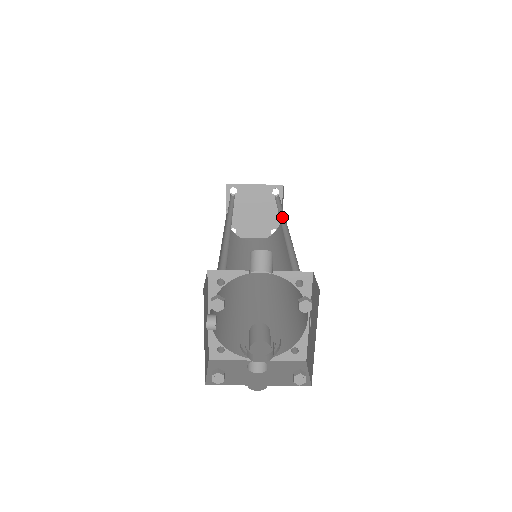
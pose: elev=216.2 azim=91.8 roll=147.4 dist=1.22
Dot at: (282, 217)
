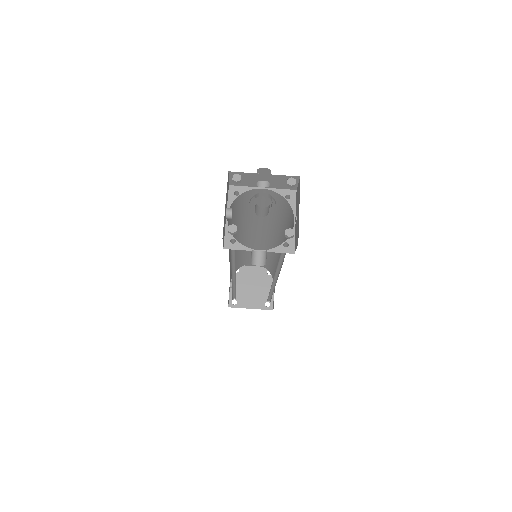
Dot at: occluded
